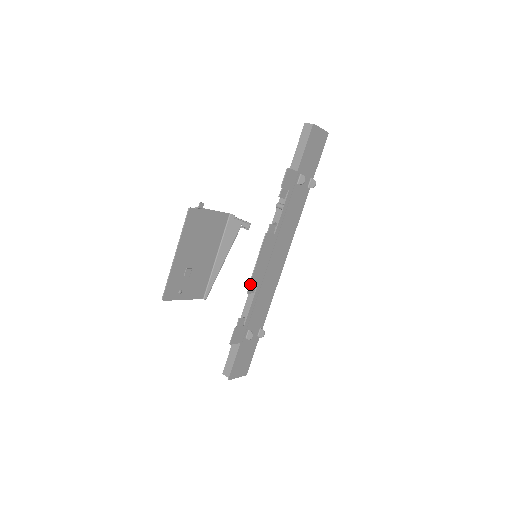
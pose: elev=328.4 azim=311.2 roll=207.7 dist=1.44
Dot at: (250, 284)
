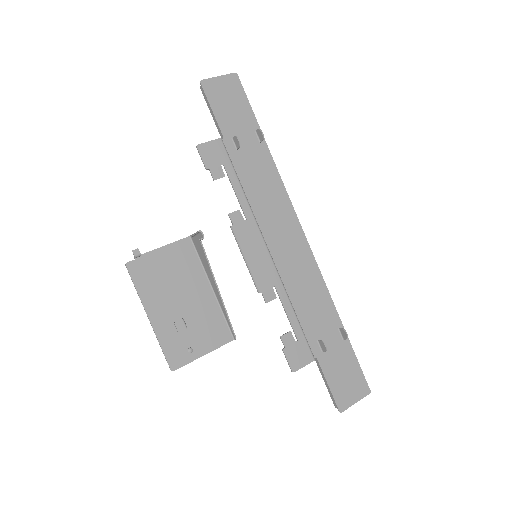
Dot at: (260, 292)
